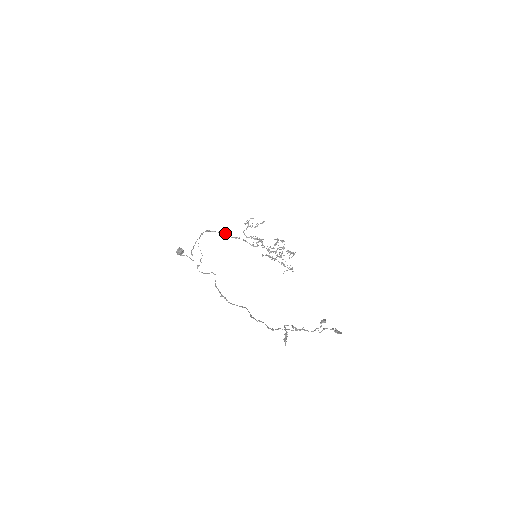
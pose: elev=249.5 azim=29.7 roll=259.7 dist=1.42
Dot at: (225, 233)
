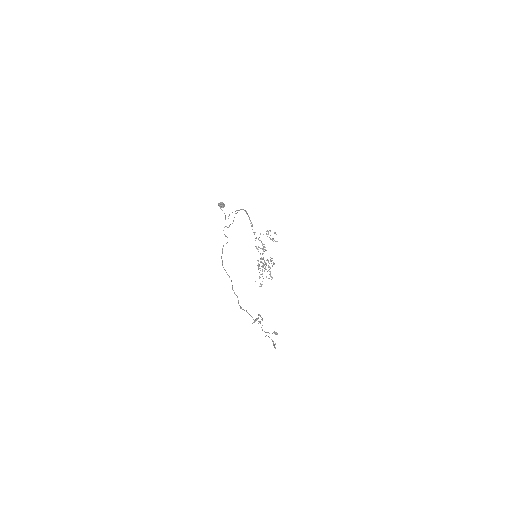
Dot at: occluded
